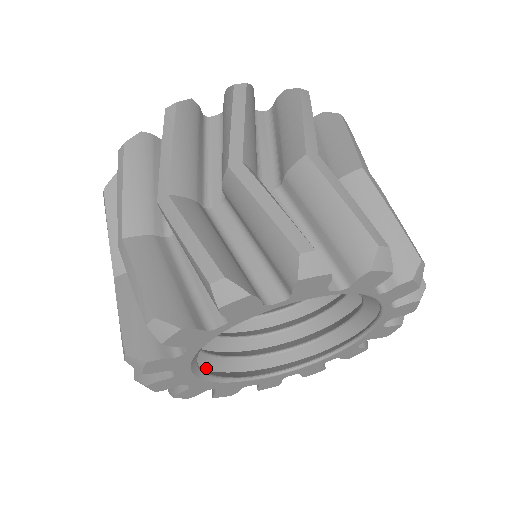
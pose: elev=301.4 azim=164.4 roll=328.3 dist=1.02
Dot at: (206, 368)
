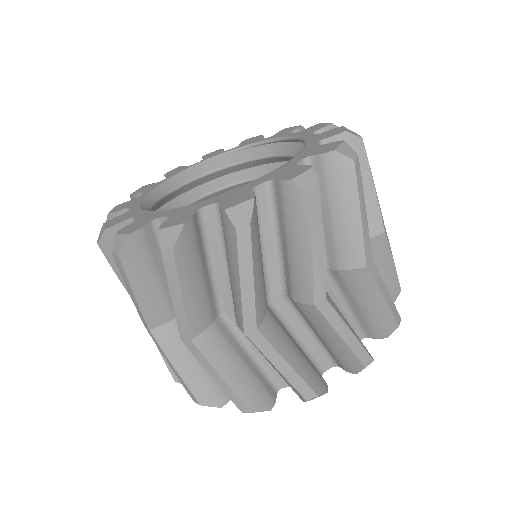
Dot at: occluded
